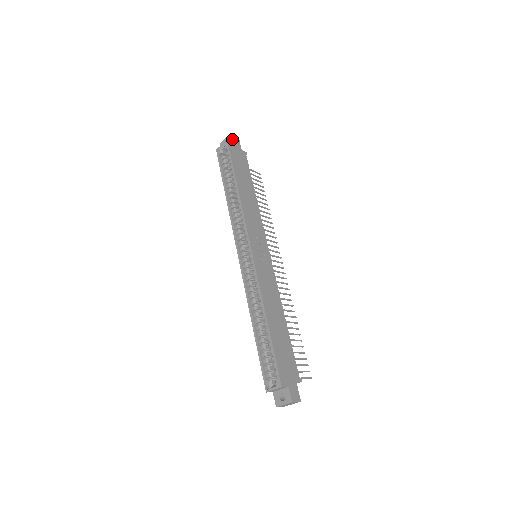
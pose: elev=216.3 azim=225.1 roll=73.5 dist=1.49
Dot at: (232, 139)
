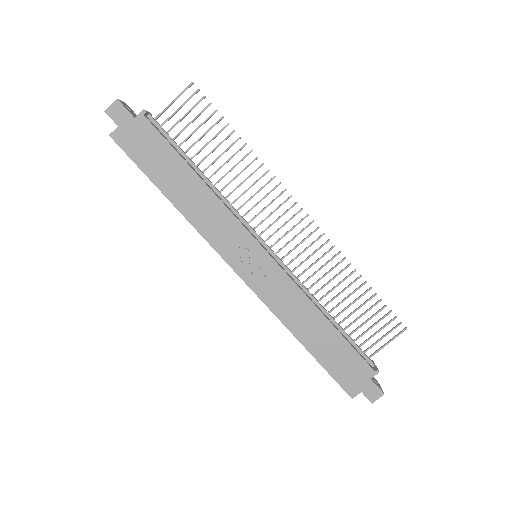
Dot at: occluded
